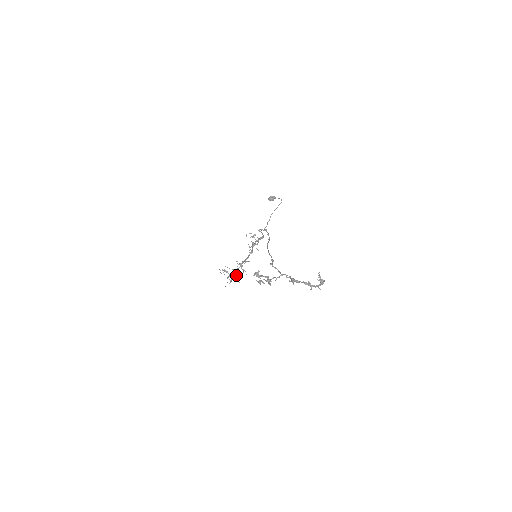
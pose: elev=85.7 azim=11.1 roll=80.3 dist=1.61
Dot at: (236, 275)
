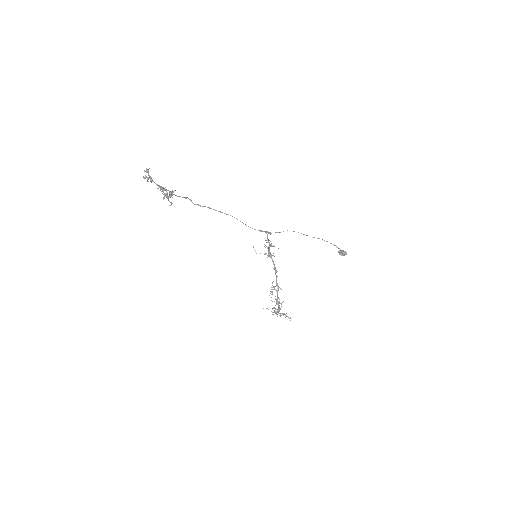
Dot at: occluded
